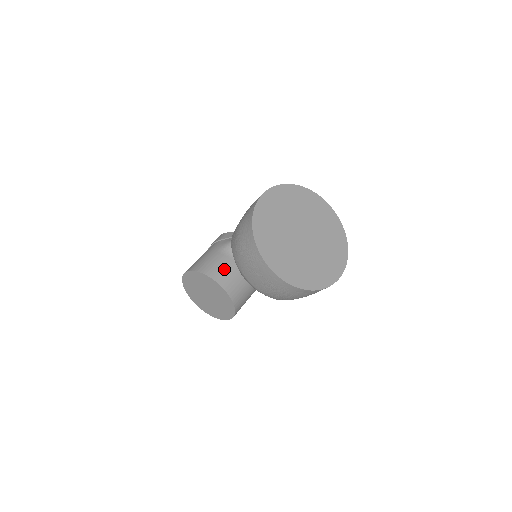
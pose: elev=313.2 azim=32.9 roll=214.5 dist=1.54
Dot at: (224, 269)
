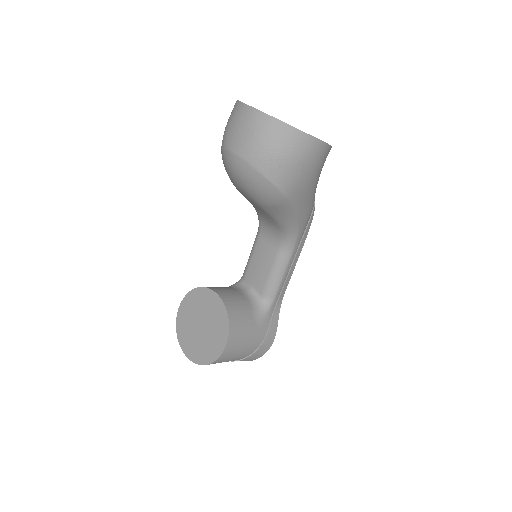
Dot at: (223, 288)
